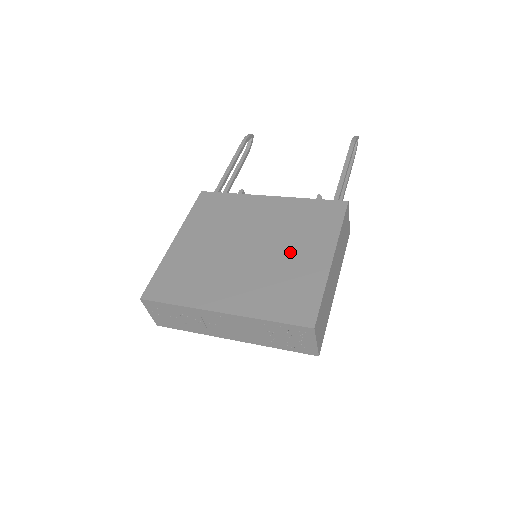
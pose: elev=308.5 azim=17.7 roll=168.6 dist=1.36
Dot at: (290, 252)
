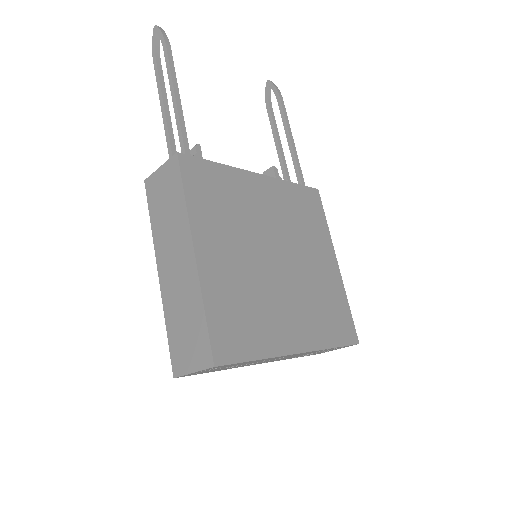
Dot at: (311, 260)
